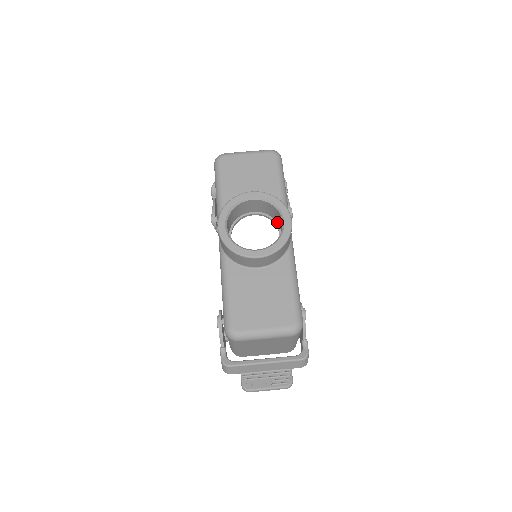
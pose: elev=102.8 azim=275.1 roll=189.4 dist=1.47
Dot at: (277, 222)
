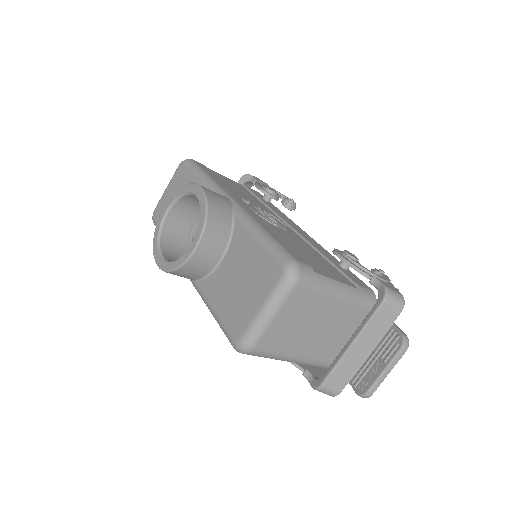
Dot at: occluded
